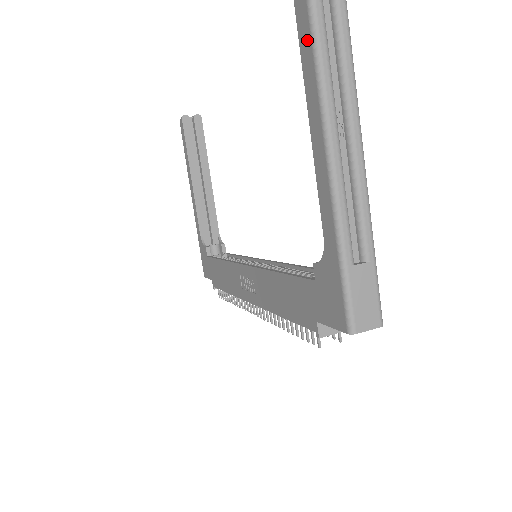
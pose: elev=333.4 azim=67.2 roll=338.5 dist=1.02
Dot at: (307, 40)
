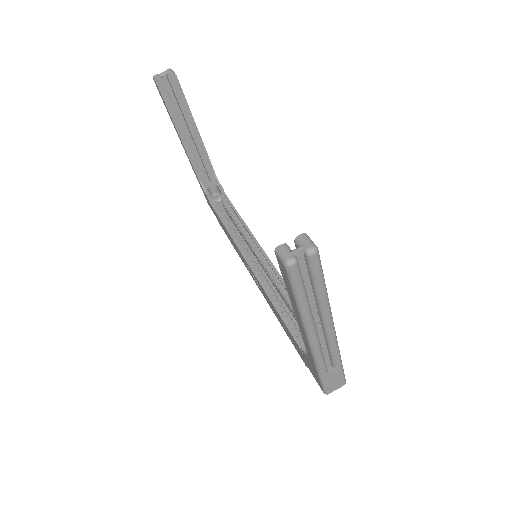
Dot at: (289, 288)
